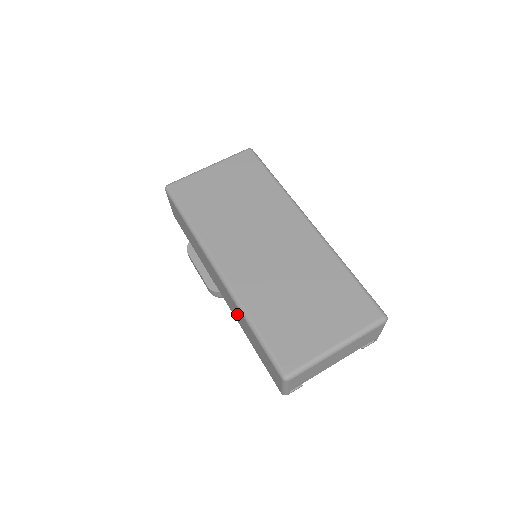
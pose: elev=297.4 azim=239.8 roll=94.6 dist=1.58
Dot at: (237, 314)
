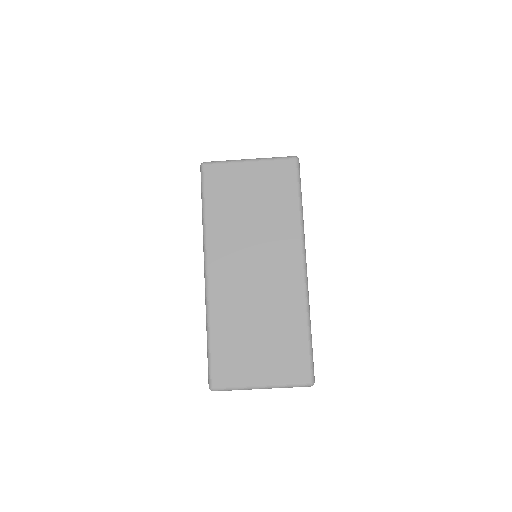
Dot at: occluded
